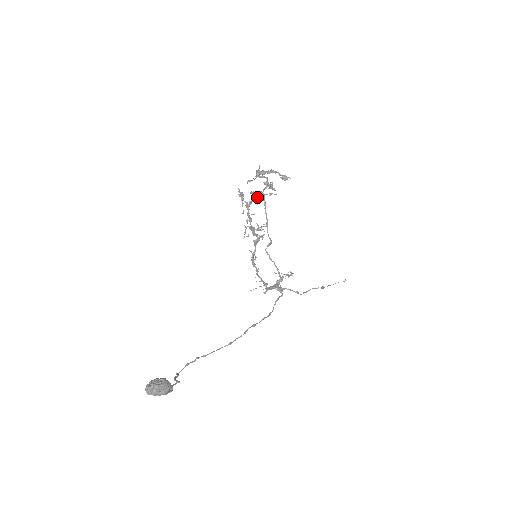
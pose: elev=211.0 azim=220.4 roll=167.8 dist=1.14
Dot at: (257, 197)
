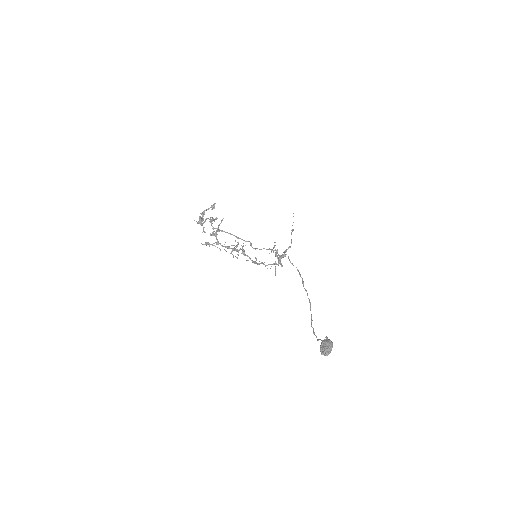
Dot at: occluded
